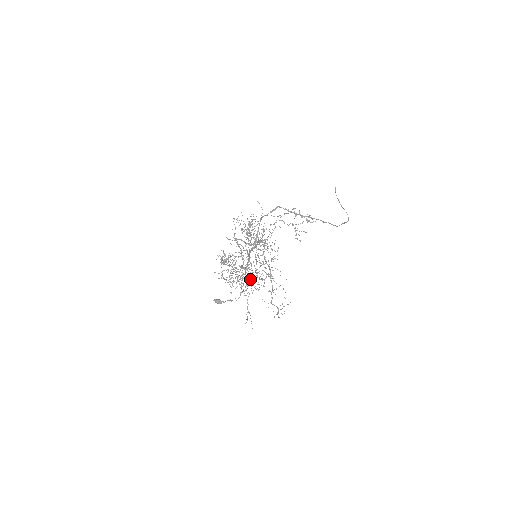
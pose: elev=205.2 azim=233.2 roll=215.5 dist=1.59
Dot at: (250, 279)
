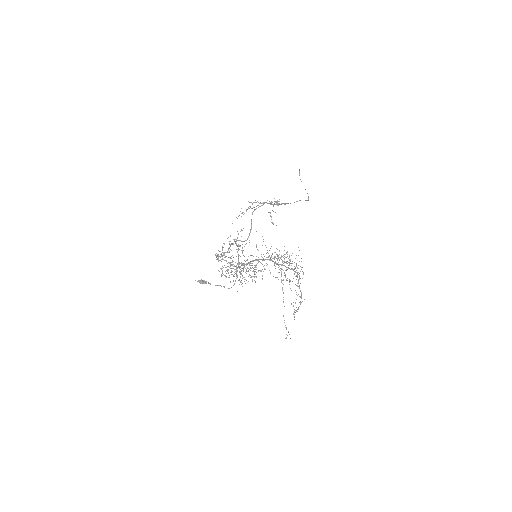
Dot at: occluded
